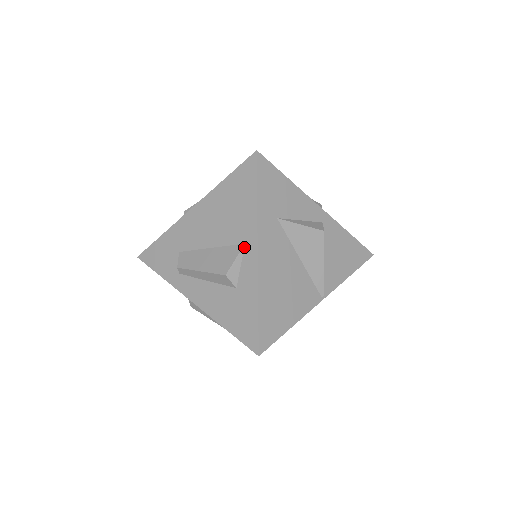
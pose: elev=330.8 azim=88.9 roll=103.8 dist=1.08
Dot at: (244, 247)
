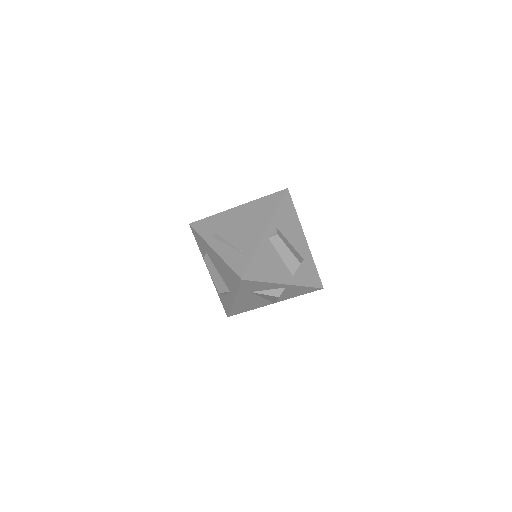
Dot at: (230, 292)
